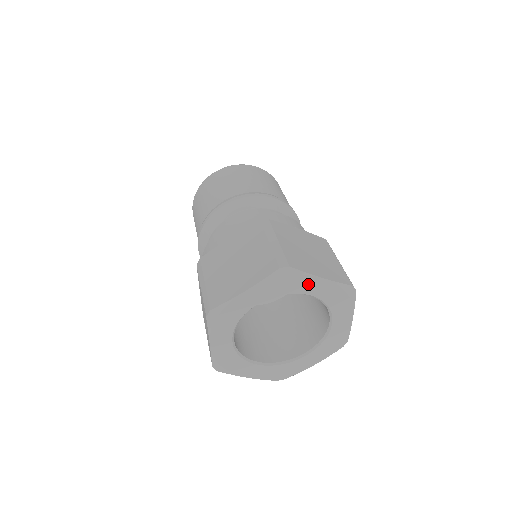
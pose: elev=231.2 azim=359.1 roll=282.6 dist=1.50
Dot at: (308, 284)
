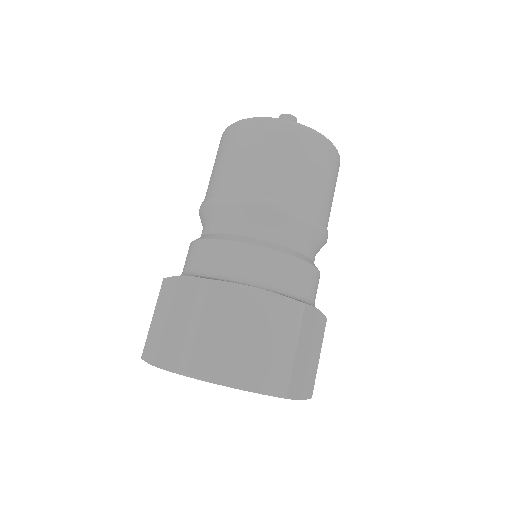
Dot at: occluded
